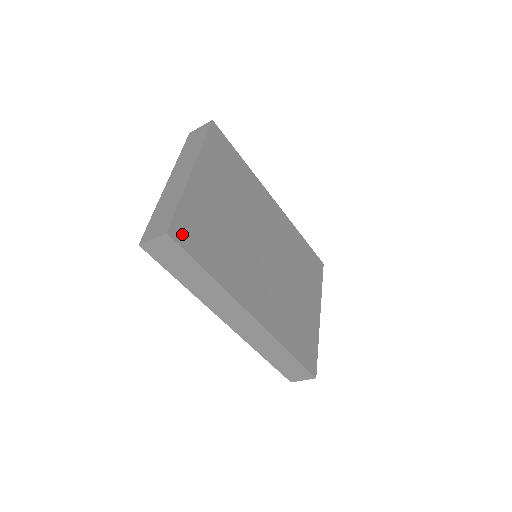
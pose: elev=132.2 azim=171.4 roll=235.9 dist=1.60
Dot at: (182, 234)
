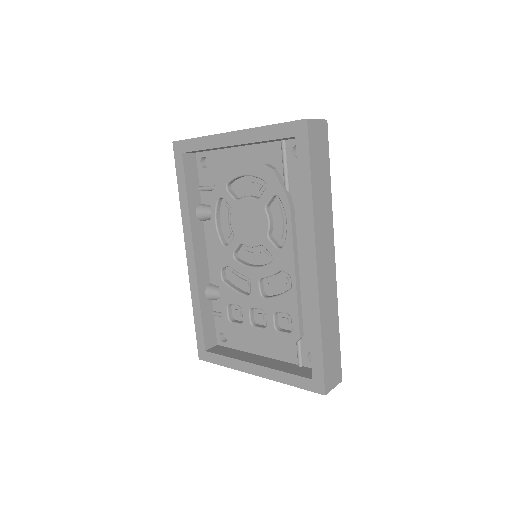
Dot at: occluded
